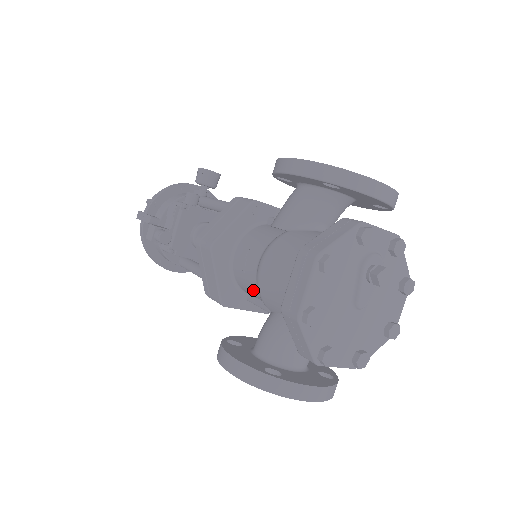
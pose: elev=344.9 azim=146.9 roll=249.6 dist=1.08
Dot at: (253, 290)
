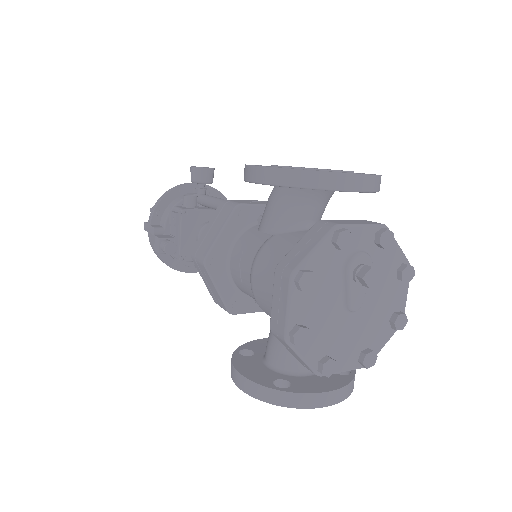
Dot at: occluded
